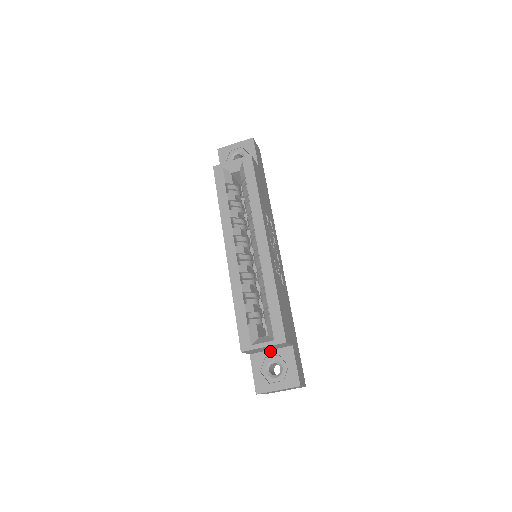
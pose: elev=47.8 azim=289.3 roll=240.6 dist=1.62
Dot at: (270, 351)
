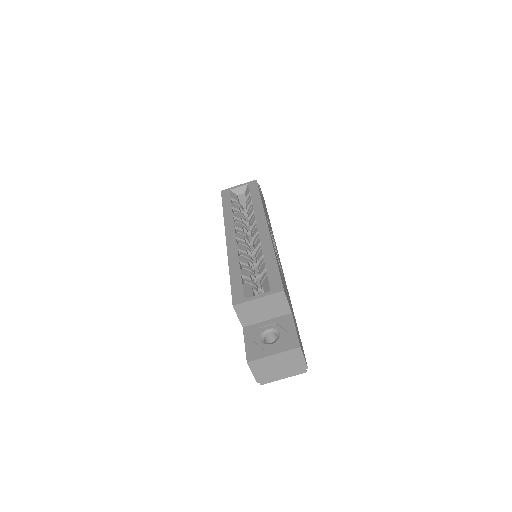
Dot at: (266, 321)
